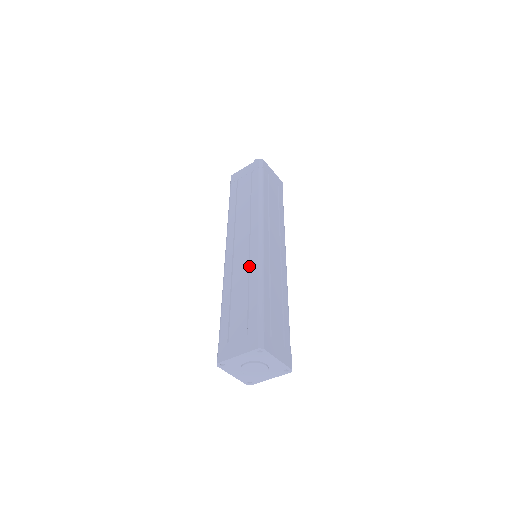
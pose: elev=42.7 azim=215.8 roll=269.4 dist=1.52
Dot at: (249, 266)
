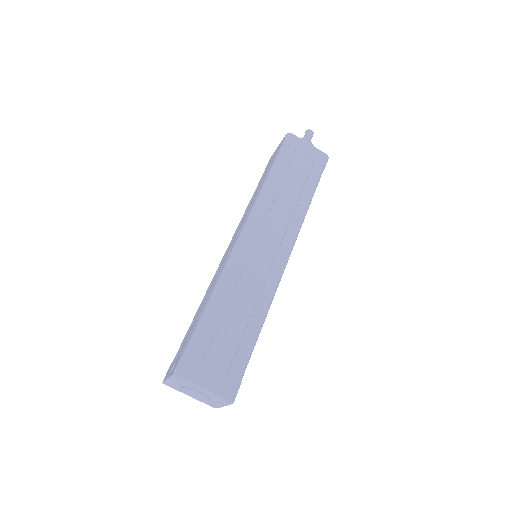
Dot at: (260, 285)
